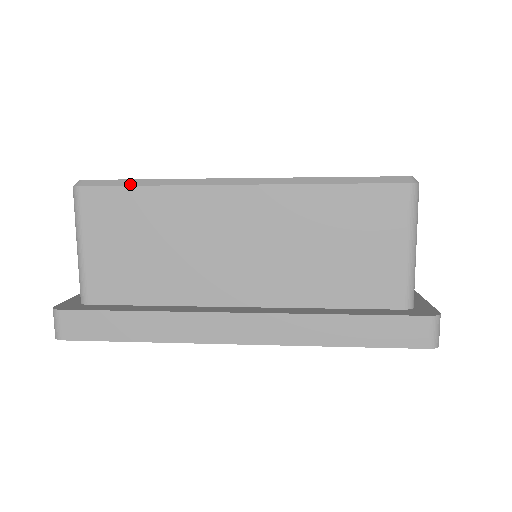
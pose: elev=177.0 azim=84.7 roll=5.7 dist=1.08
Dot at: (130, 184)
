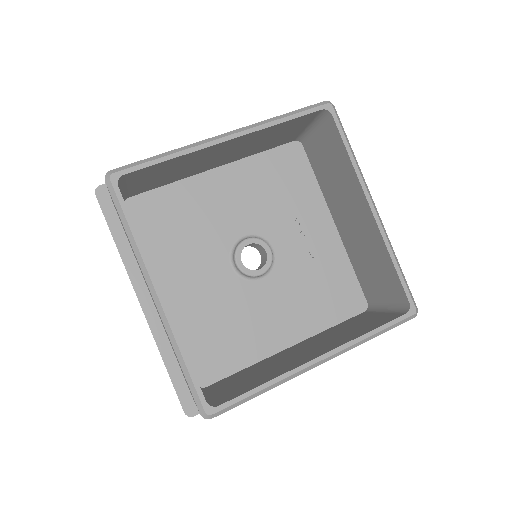
Dot at: occluded
